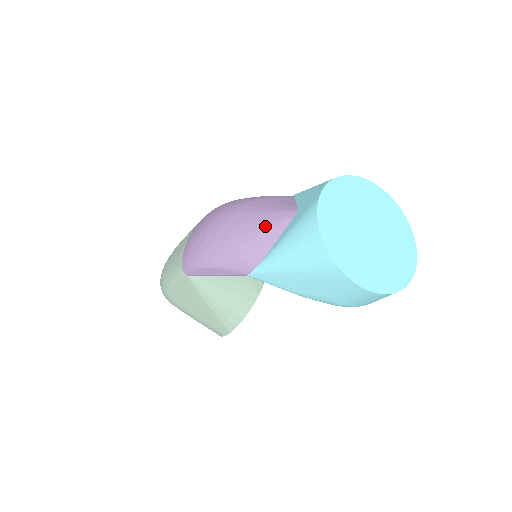
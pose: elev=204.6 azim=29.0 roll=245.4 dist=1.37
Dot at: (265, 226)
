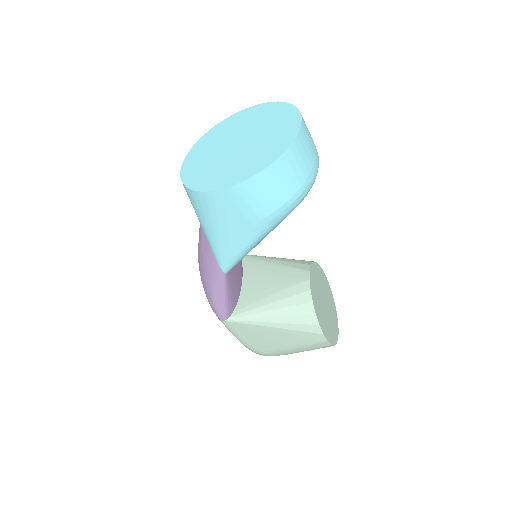
Dot at: (200, 228)
